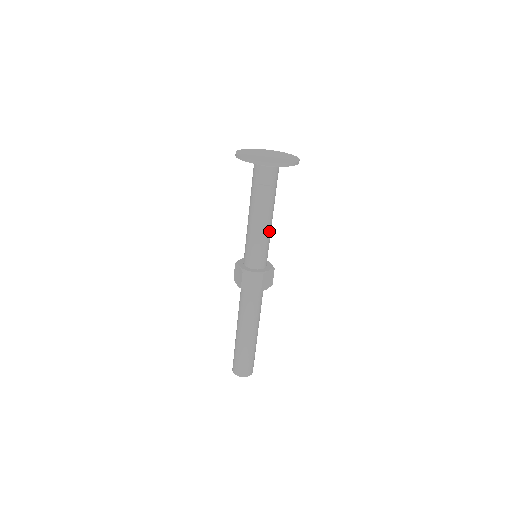
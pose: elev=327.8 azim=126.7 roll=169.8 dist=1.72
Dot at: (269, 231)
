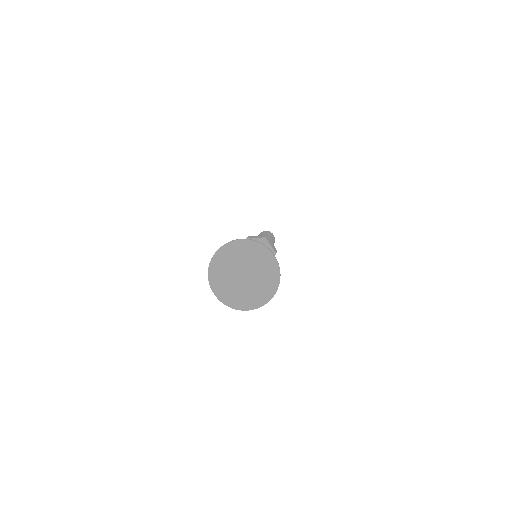
Dot at: occluded
